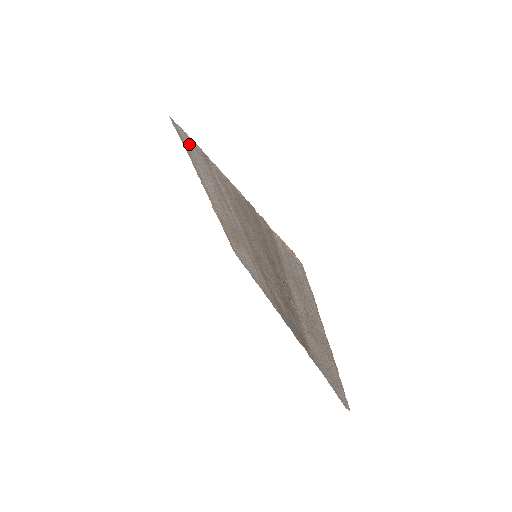
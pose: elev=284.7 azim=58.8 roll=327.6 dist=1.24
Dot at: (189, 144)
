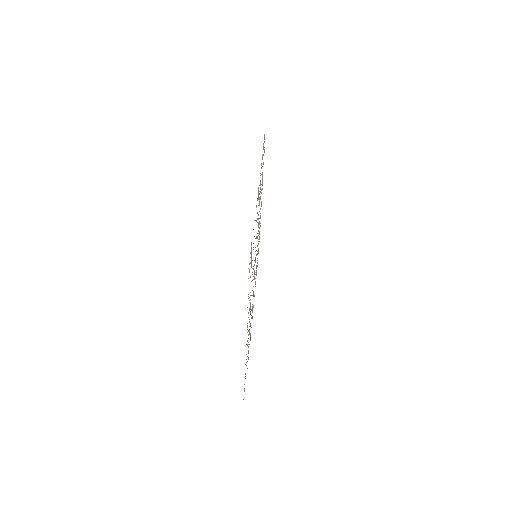
Dot at: occluded
